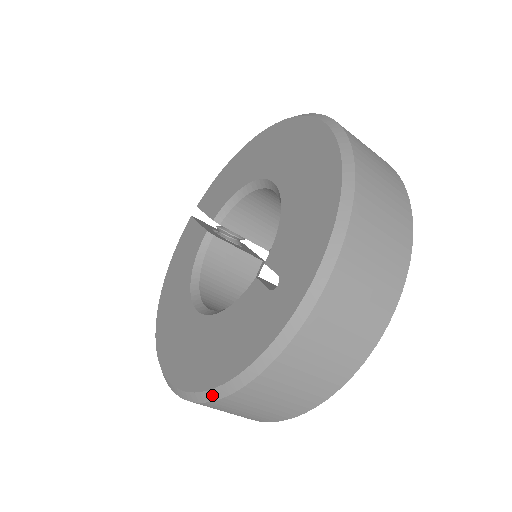
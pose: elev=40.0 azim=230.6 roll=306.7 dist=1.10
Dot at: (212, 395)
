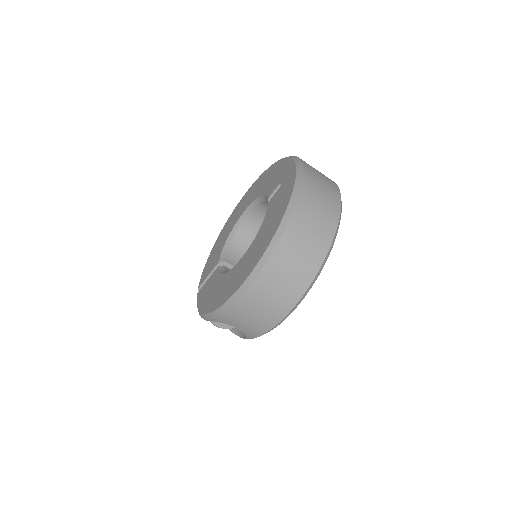
Dot at: (285, 219)
